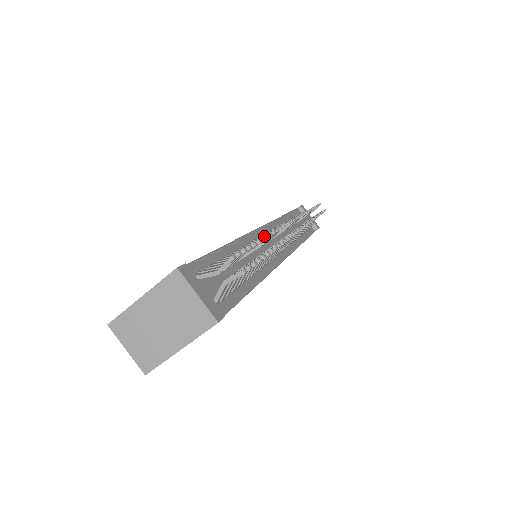
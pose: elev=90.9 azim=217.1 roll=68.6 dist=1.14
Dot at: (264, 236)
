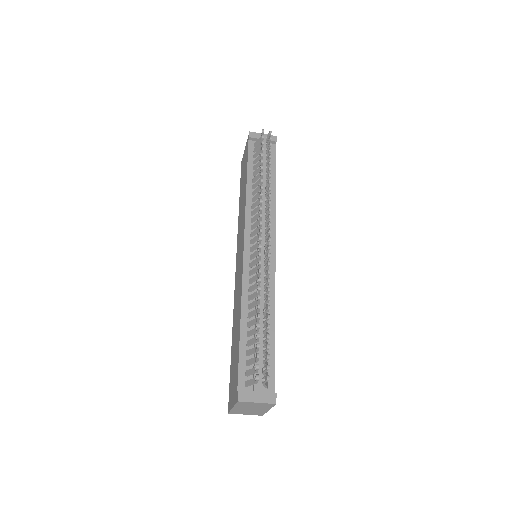
Dot at: (257, 308)
